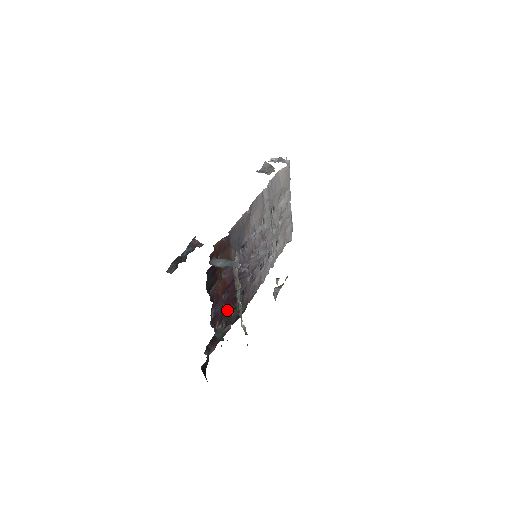
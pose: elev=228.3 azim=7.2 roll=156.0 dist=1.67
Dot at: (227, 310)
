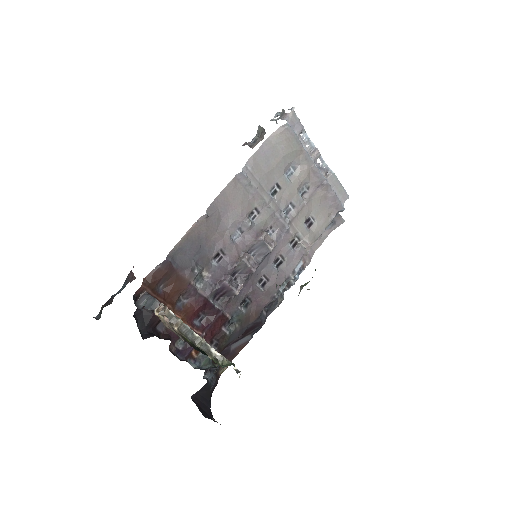
Dot at: (209, 334)
